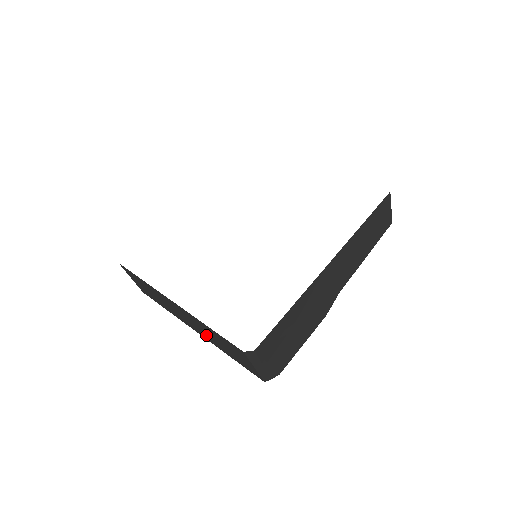
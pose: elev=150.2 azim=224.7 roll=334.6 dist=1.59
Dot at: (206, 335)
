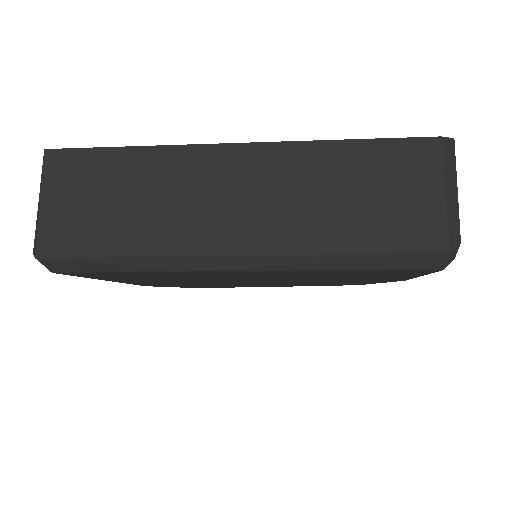
Dot at: (290, 219)
